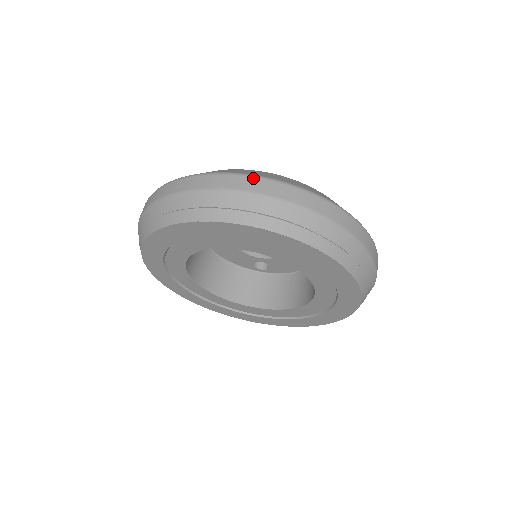
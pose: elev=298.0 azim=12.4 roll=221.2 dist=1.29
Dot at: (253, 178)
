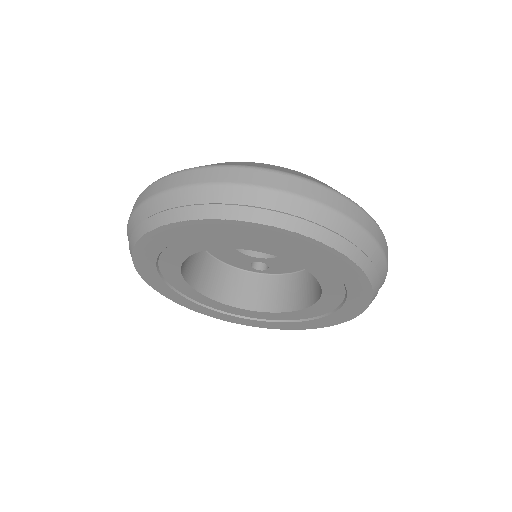
Dot at: (257, 170)
